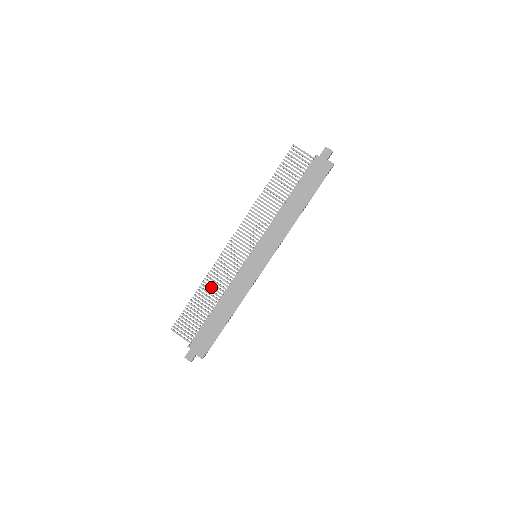
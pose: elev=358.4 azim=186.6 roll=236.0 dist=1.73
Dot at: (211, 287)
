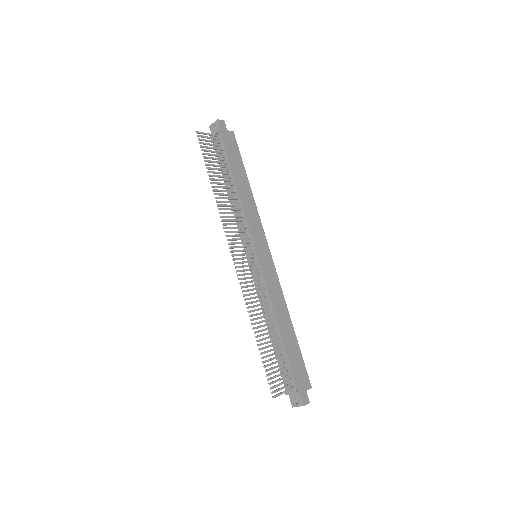
Dot at: (260, 318)
